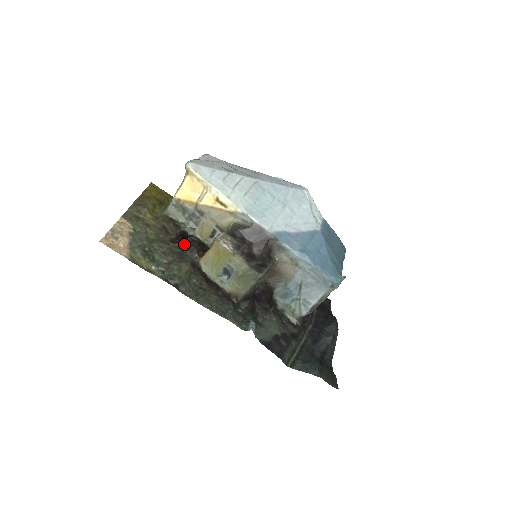
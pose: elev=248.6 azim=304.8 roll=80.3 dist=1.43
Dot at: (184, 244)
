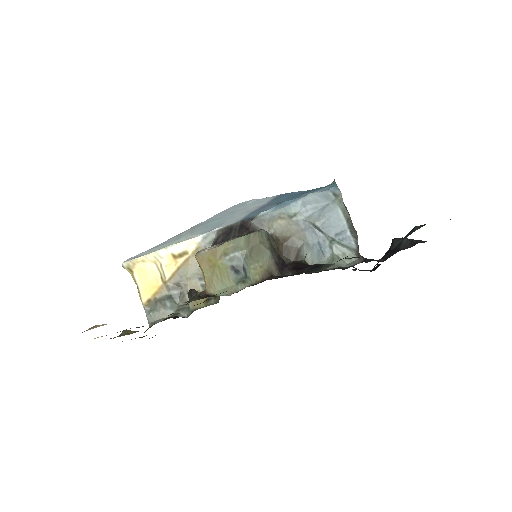
Dot at: occluded
